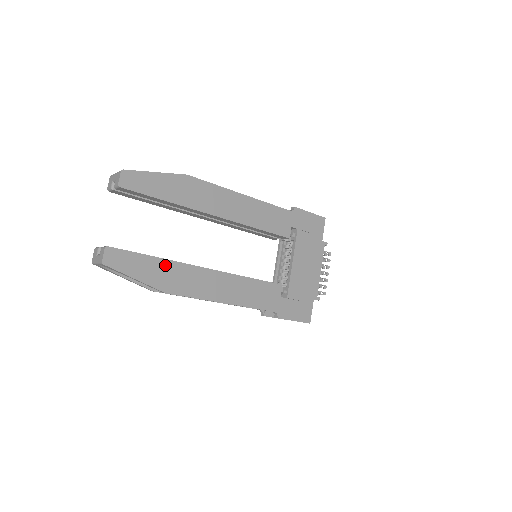
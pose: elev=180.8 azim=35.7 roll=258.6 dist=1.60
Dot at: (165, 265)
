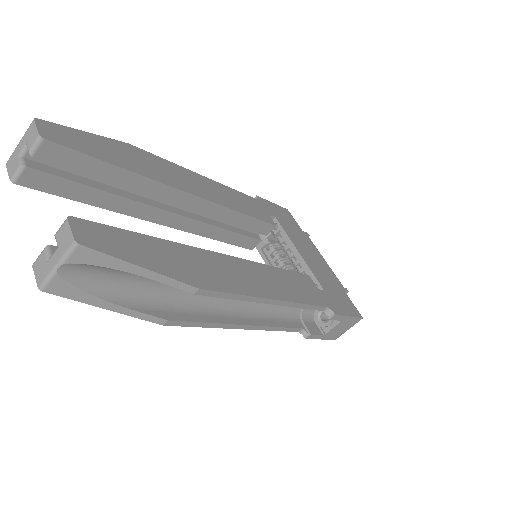
Dot at: (174, 249)
